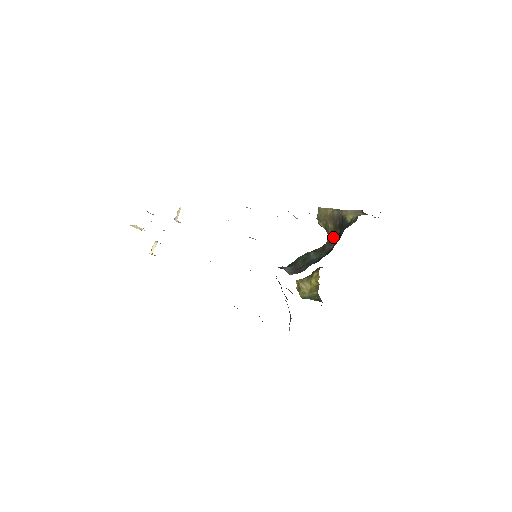
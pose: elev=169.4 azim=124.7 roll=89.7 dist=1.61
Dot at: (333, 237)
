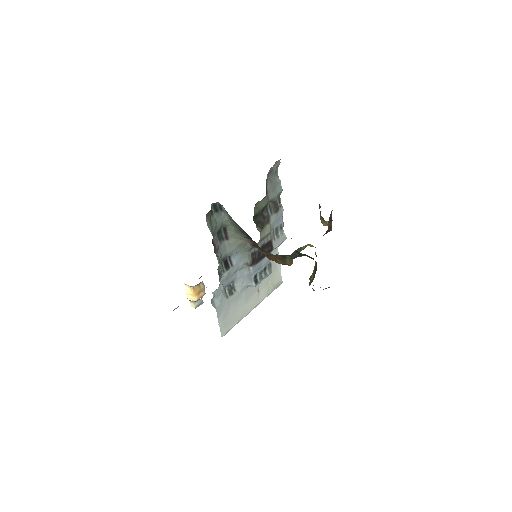
Dot at: occluded
